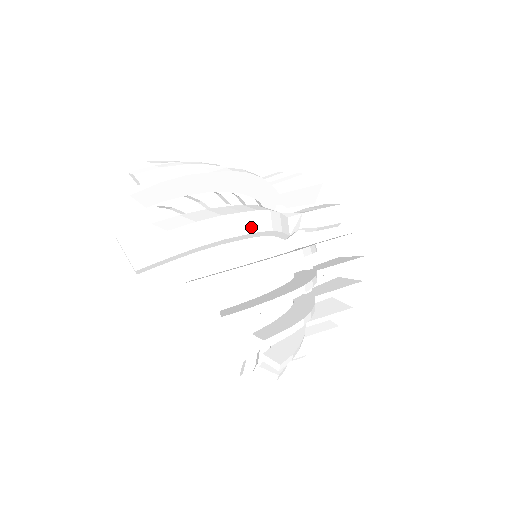
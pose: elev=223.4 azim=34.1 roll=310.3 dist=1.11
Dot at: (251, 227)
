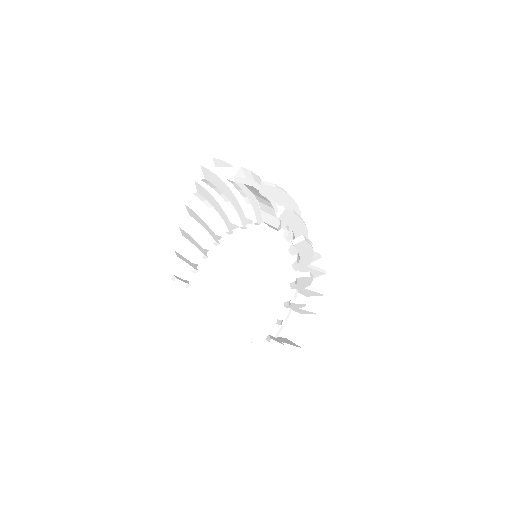
Dot at: occluded
